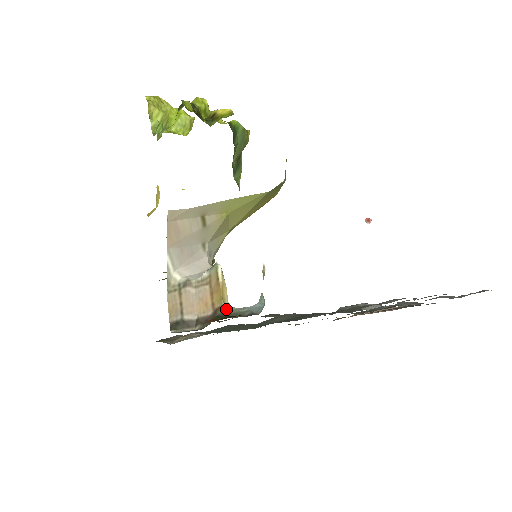
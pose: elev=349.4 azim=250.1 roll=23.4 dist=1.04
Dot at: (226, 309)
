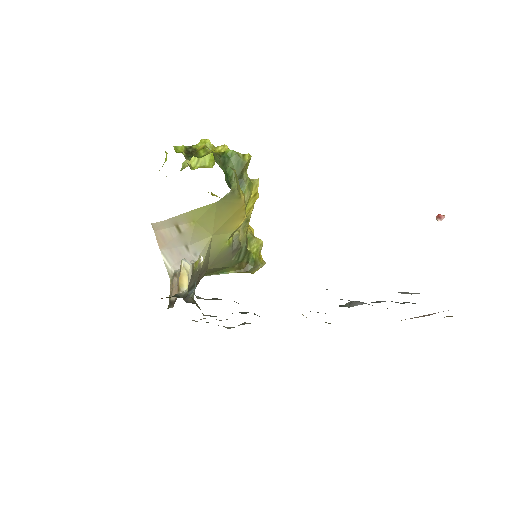
Dot at: (182, 292)
